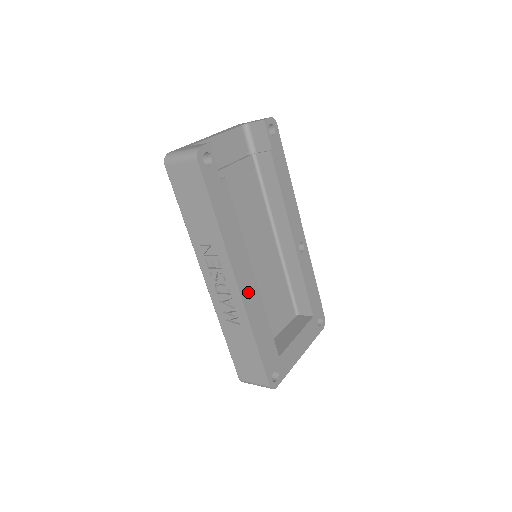
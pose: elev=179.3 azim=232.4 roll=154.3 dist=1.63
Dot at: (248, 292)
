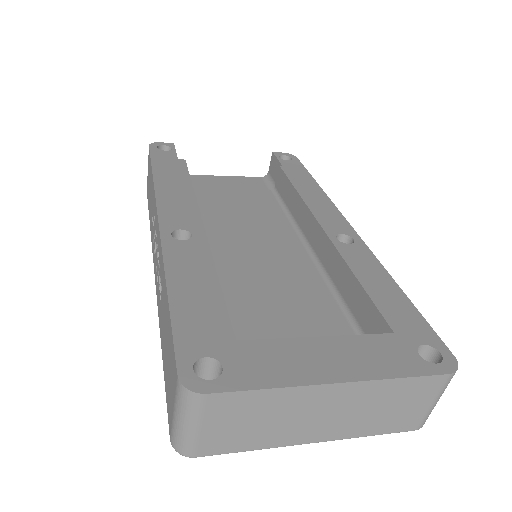
Dot at: occluded
